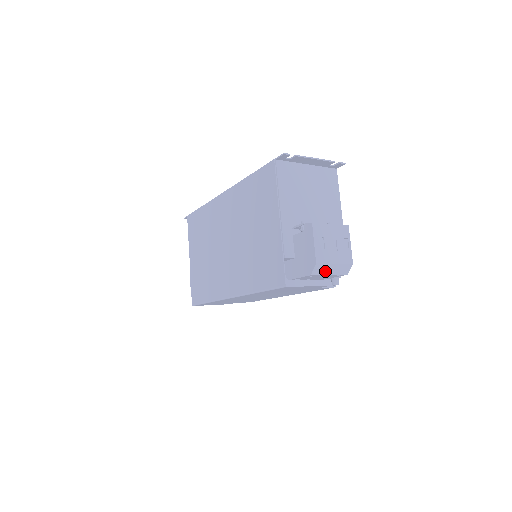
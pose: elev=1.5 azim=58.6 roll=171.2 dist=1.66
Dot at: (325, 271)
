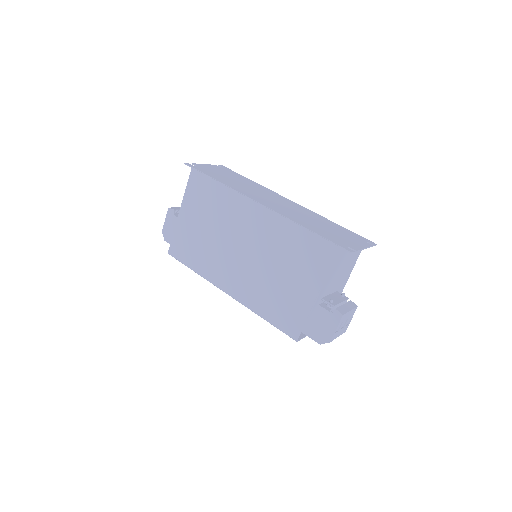
Dot at: occluded
